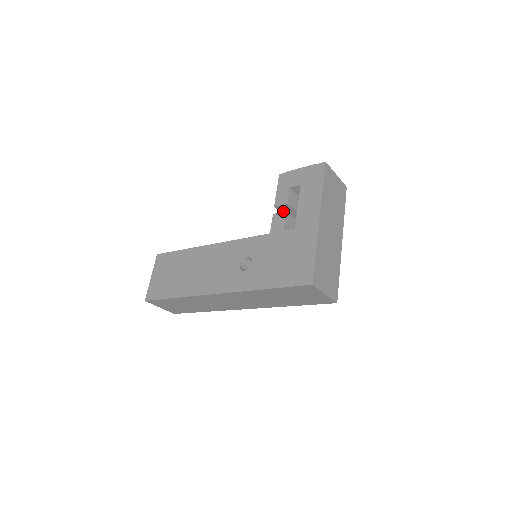
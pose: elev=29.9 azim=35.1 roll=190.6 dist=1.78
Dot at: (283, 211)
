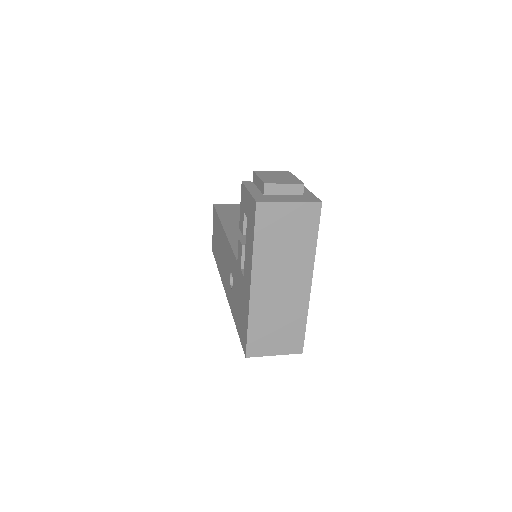
Dot at: occluded
